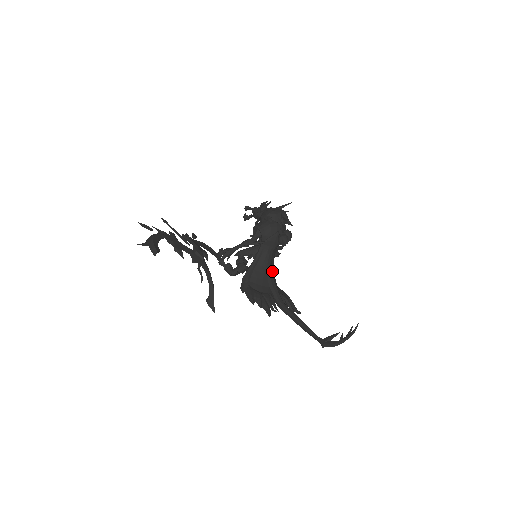
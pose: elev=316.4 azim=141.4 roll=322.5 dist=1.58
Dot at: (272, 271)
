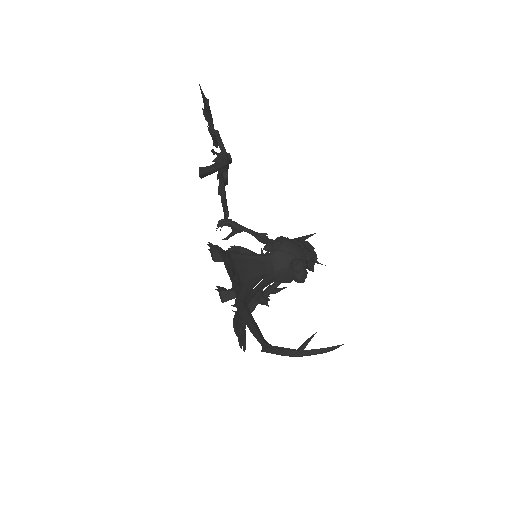
Dot at: occluded
